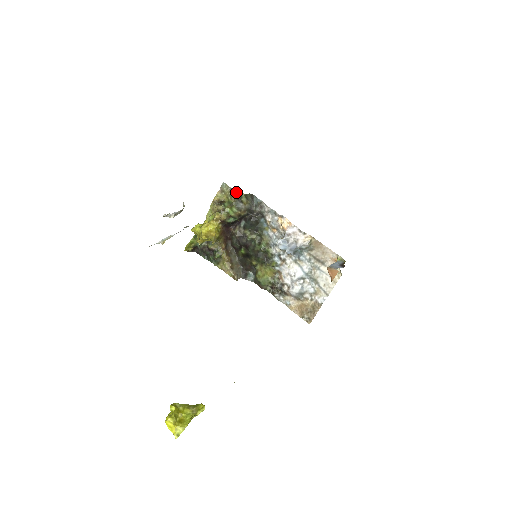
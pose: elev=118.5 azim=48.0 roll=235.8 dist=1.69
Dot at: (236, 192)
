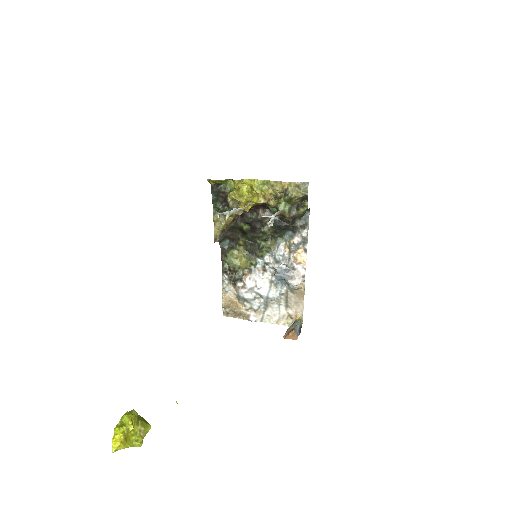
Dot at: (305, 200)
